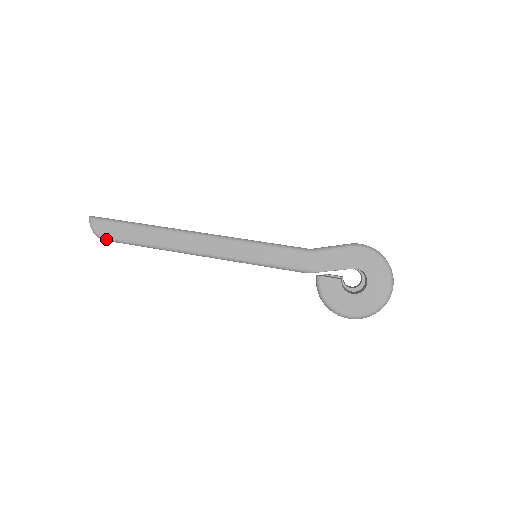
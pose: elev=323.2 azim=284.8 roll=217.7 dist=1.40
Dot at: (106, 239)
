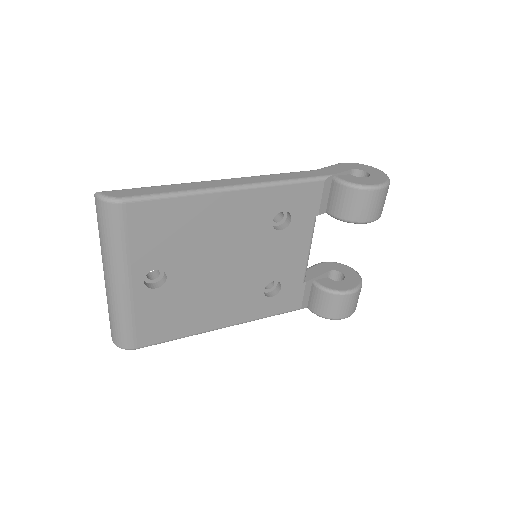
Dot at: (126, 199)
